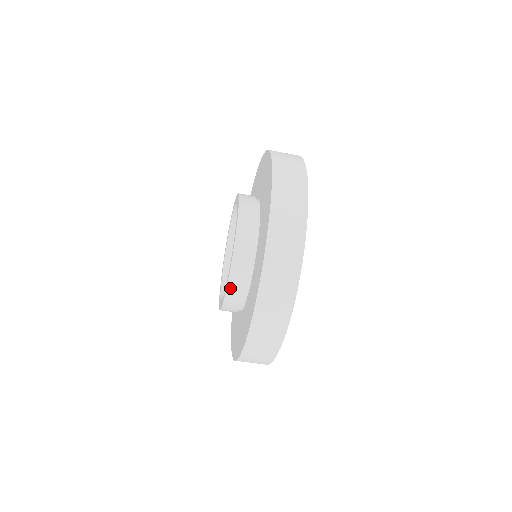
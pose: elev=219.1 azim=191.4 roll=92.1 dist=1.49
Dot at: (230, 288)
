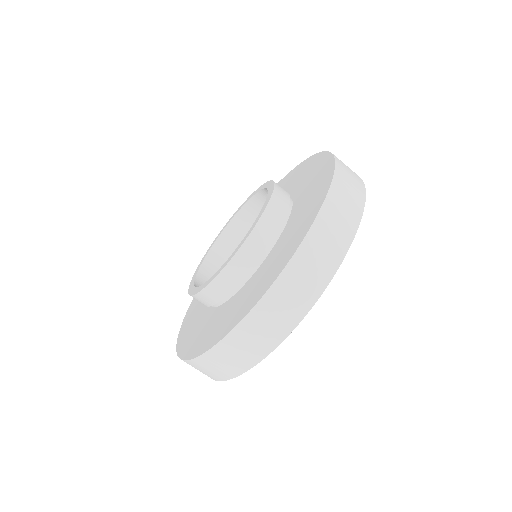
Dot at: (263, 220)
